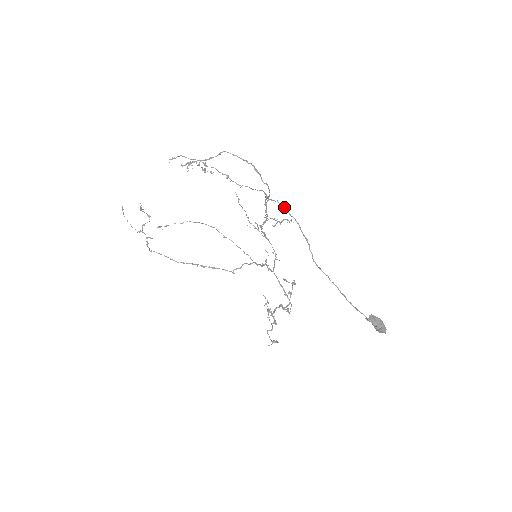
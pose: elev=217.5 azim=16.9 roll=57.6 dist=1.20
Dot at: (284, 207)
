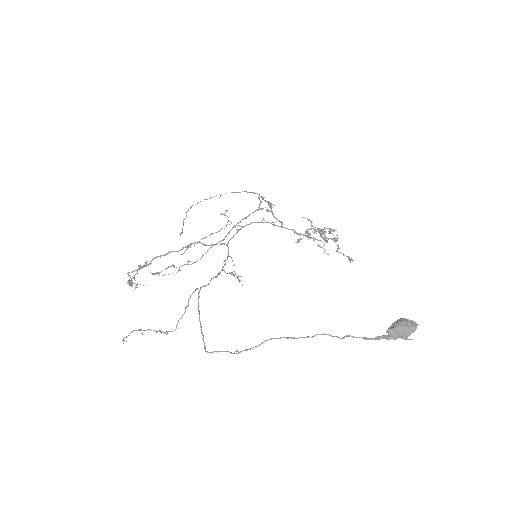
Dot at: occluded
